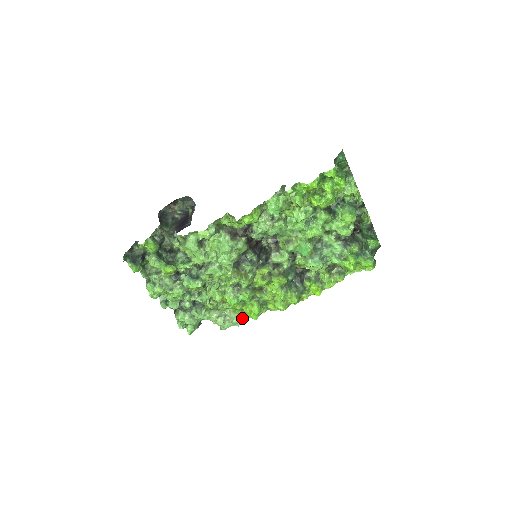
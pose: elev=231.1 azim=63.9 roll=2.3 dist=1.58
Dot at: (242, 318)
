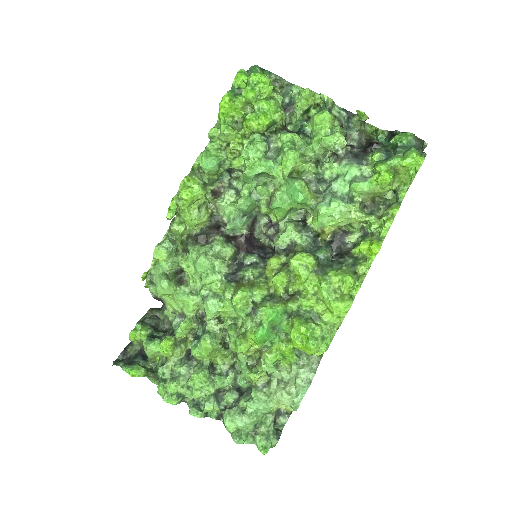
Dot at: (308, 369)
